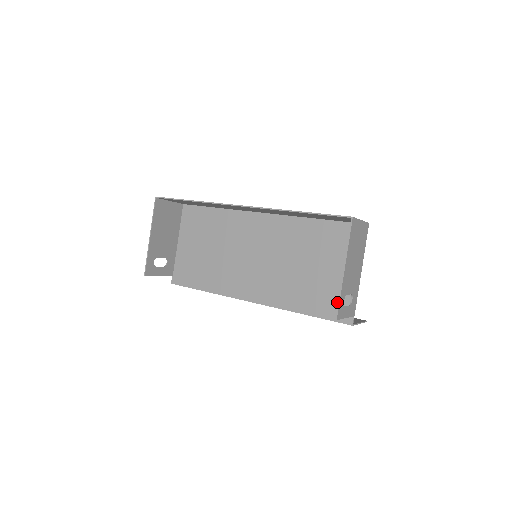
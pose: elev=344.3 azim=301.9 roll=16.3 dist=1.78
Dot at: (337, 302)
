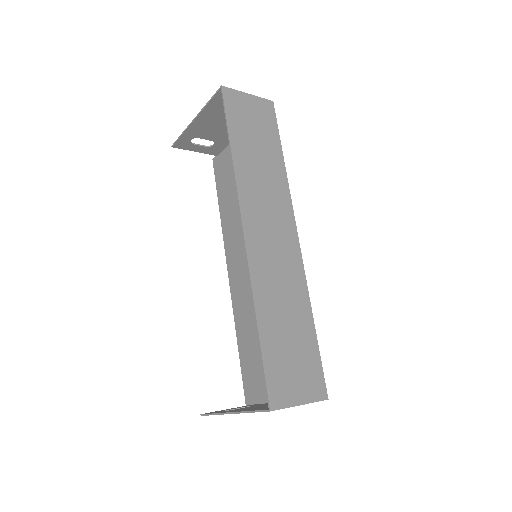
Dot at: (255, 381)
